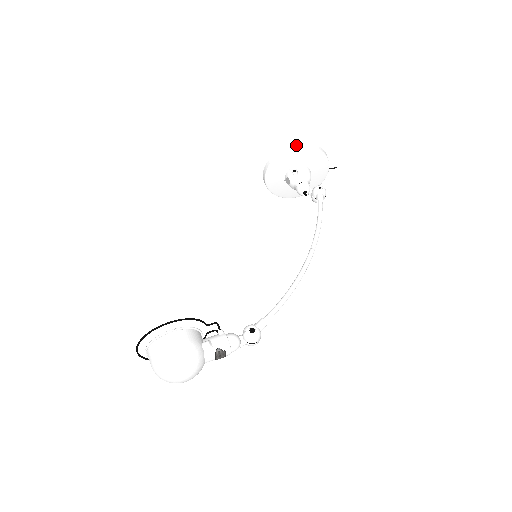
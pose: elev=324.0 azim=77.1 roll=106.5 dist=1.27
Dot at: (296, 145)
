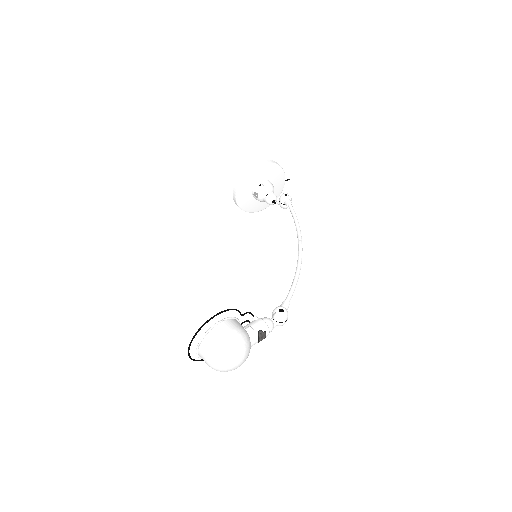
Dot at: (259, 163)
